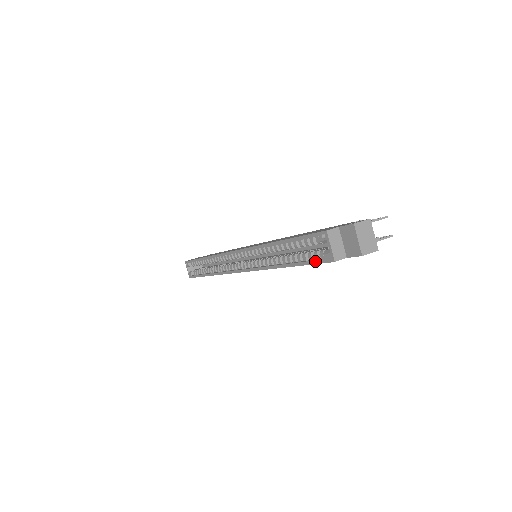
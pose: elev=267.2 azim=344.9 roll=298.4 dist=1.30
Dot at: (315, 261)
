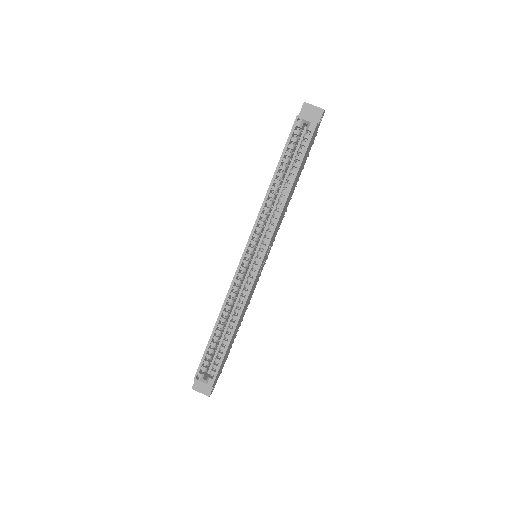
Dot at: (307, 143)
